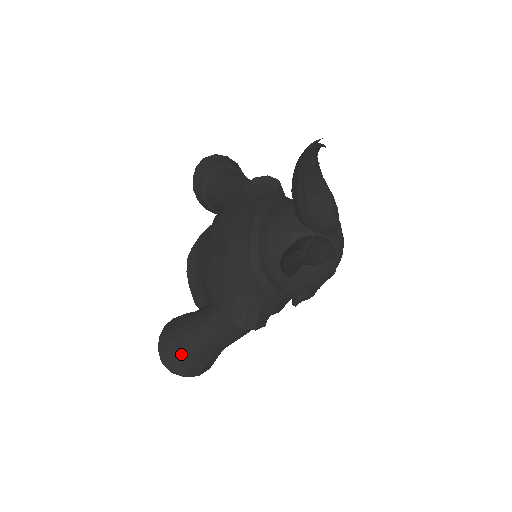
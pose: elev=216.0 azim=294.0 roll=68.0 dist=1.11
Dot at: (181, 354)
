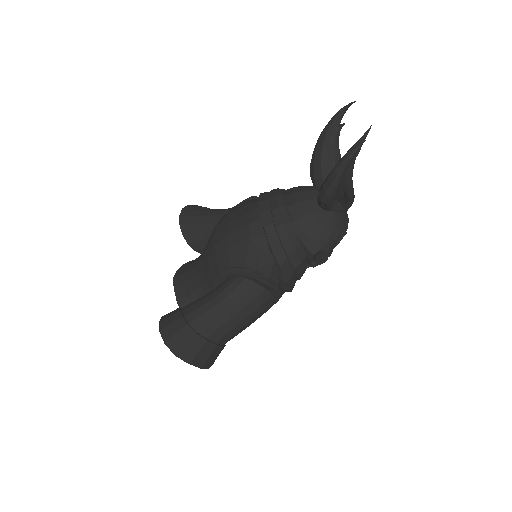
Dot at: (190, 331)
